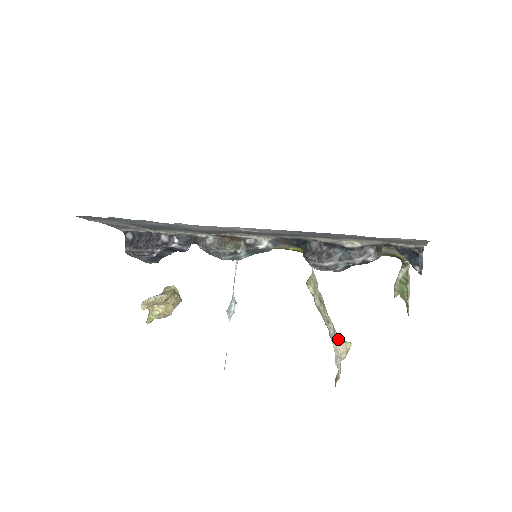
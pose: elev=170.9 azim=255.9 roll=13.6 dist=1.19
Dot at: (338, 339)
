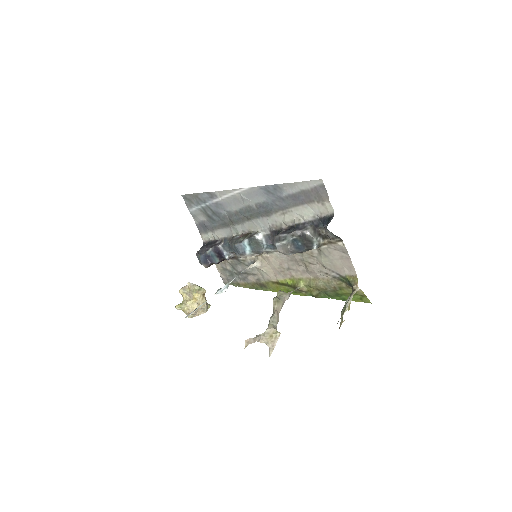
Dot at: (272, 325)
